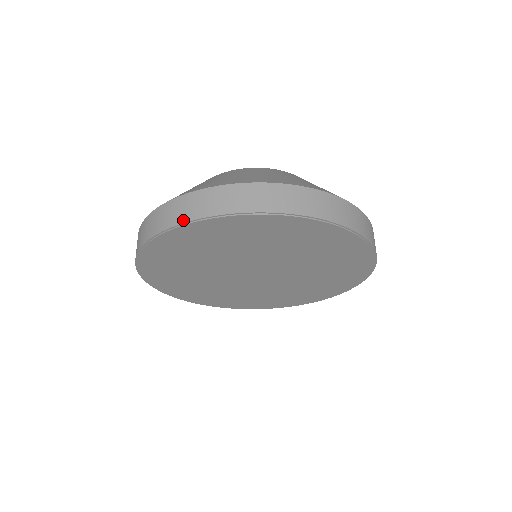
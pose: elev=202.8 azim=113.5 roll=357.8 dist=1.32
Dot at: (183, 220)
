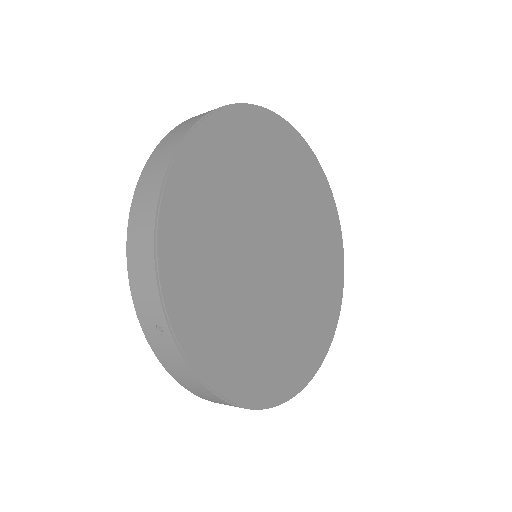
Dot at: (284, 122)
